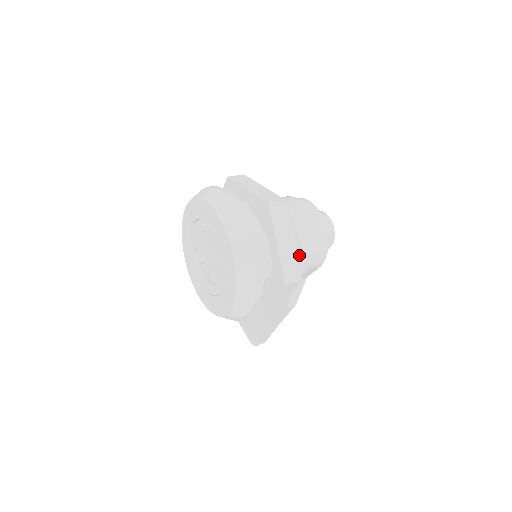
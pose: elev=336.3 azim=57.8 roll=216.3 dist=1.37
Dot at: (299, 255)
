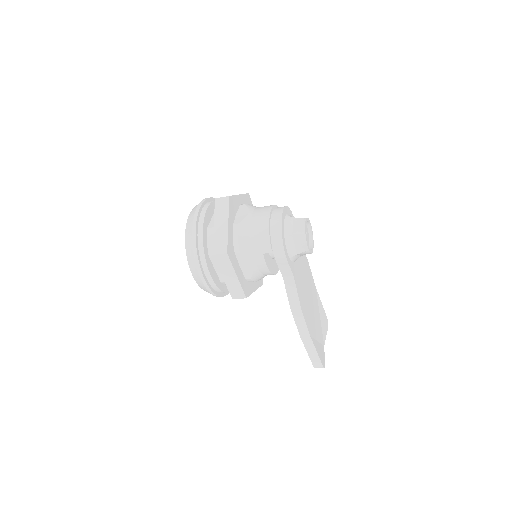
Dot at: (248, 242)
